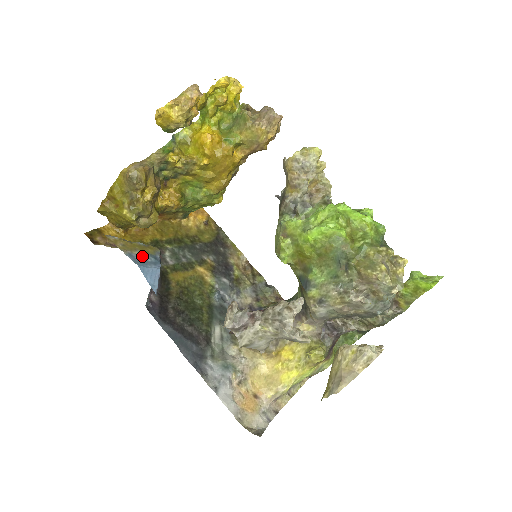
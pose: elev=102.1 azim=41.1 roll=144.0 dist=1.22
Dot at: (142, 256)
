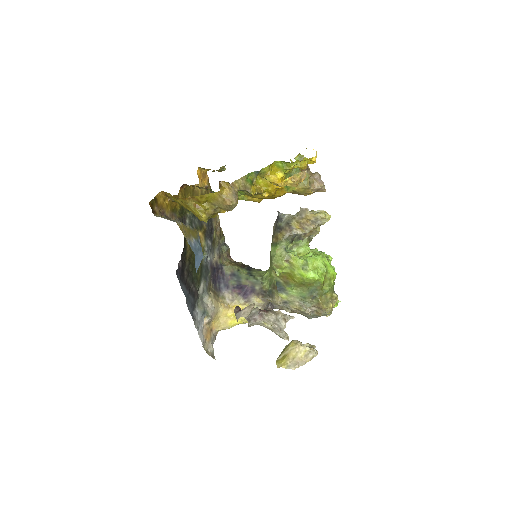
Dot at: (194, 243)
